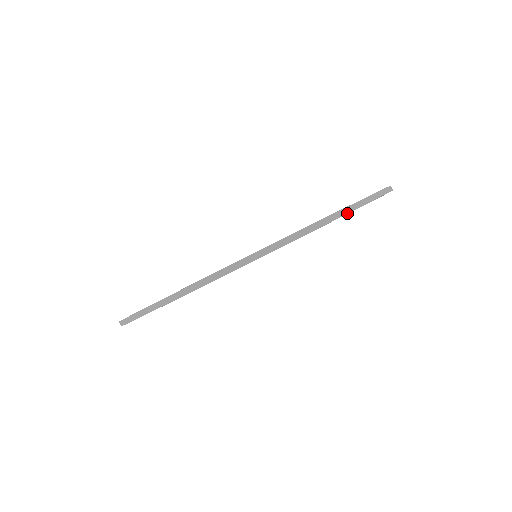
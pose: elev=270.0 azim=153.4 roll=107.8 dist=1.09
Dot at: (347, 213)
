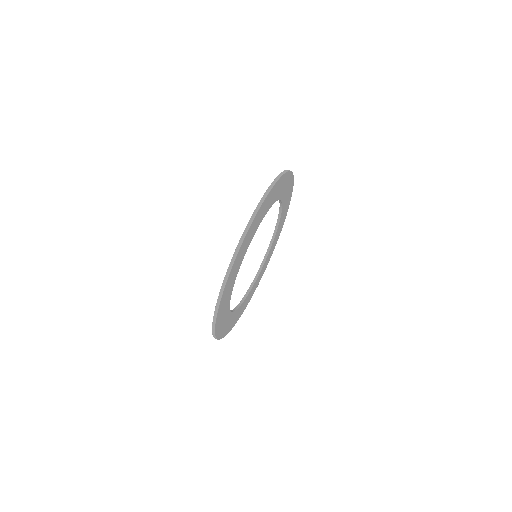
Dot at: (292, 172)
